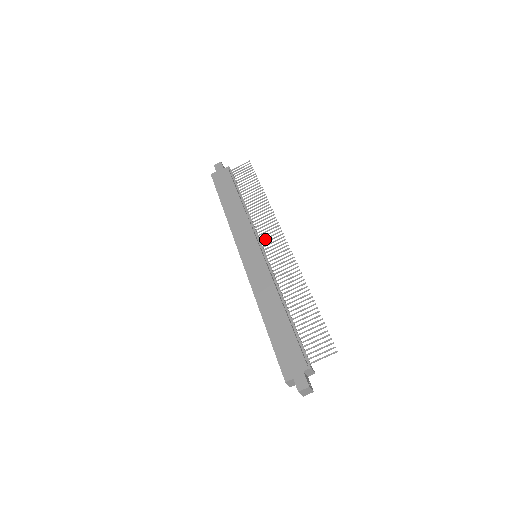
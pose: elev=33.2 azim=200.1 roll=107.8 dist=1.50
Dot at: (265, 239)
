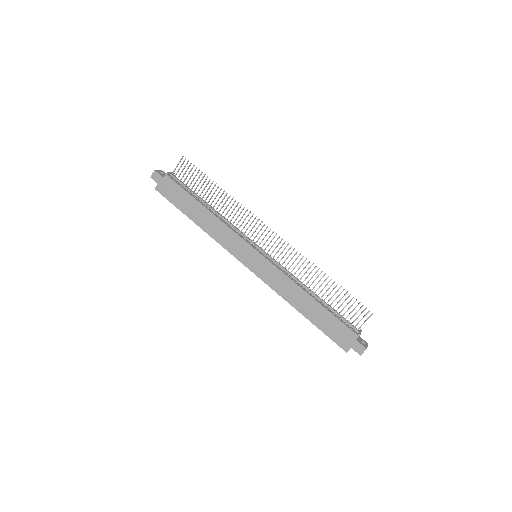
Dot at: occluded
